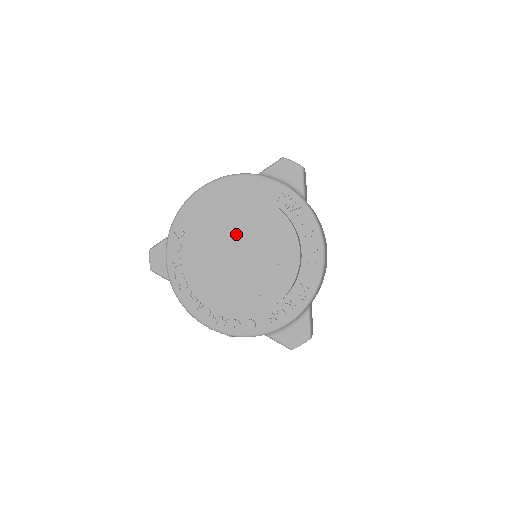
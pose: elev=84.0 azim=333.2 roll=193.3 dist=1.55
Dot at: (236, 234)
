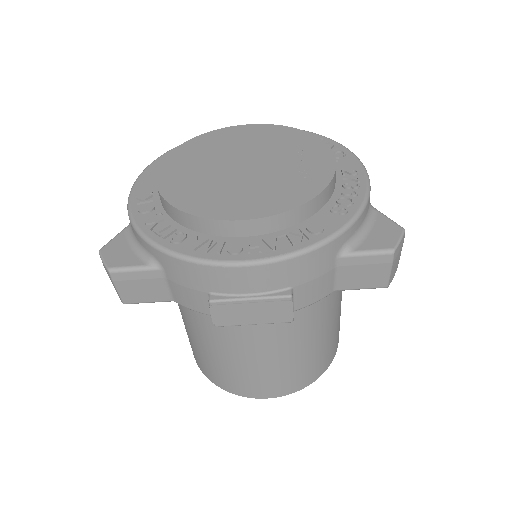
Dot at: (228, 154)
